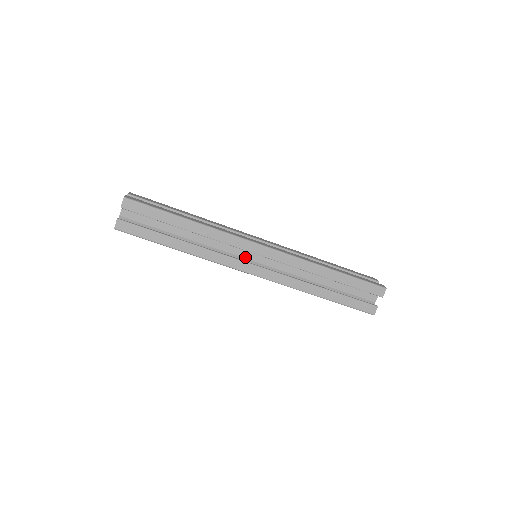
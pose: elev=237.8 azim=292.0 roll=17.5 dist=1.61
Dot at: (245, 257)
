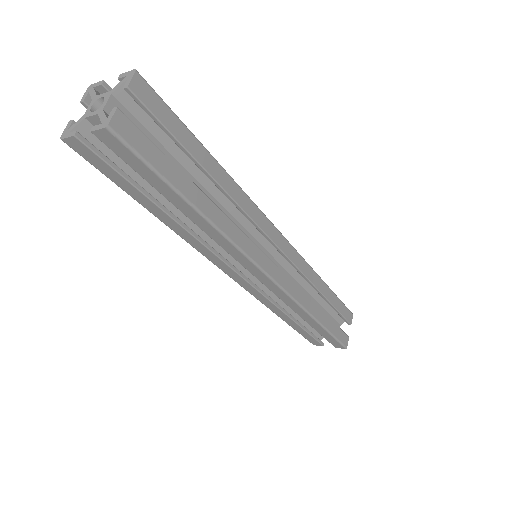
Dot at: occluded
